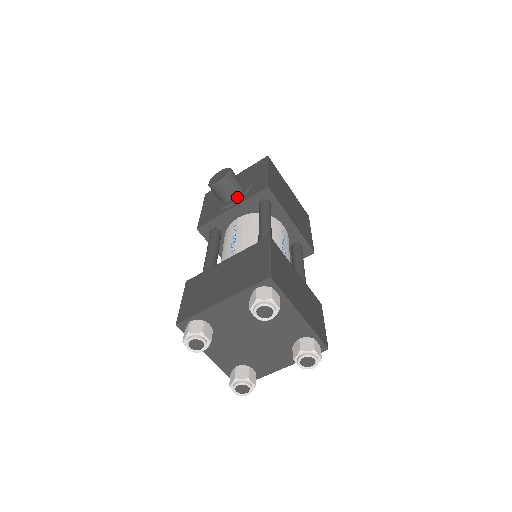
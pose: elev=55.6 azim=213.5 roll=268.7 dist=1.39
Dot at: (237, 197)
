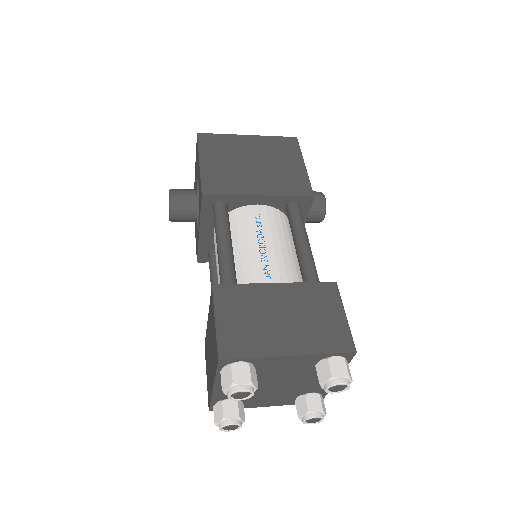
Dot at: (196, 214)
